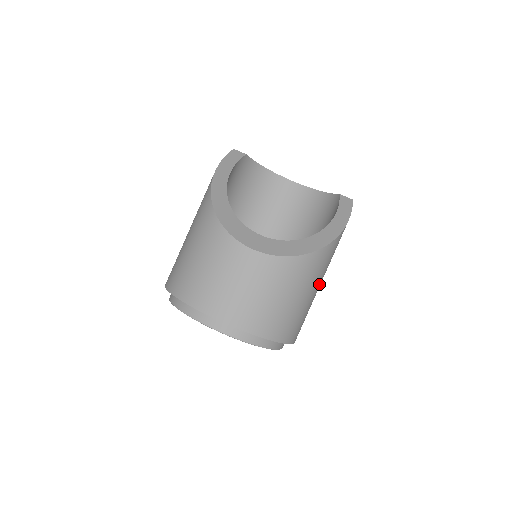
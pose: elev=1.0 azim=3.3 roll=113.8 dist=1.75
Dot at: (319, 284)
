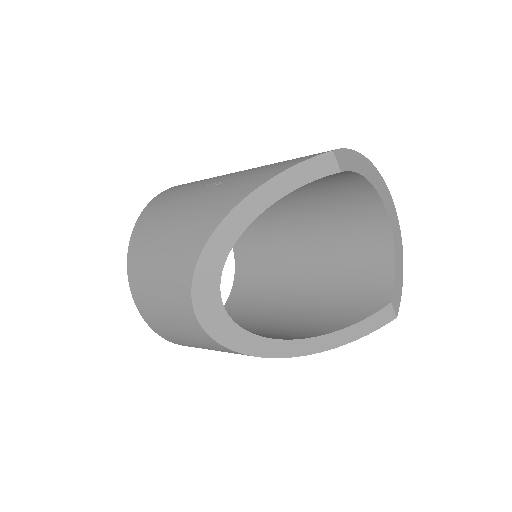
Dot at: occluded
